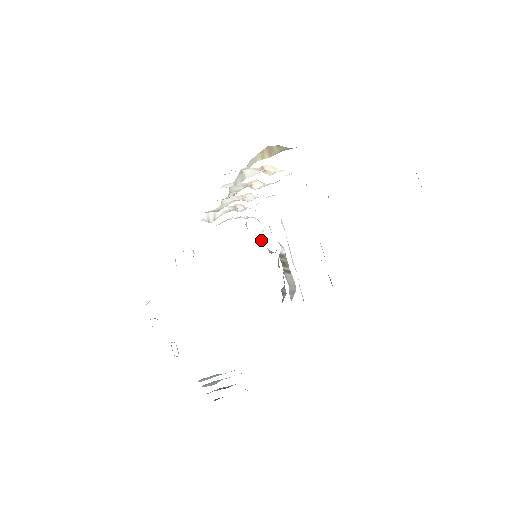
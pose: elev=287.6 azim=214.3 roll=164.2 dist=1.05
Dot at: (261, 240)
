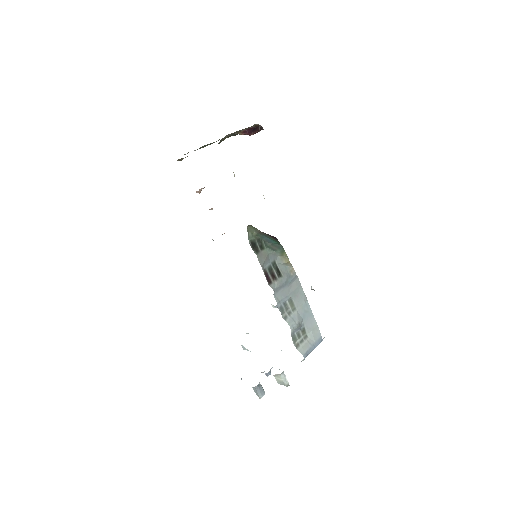
Dot at: occluded
